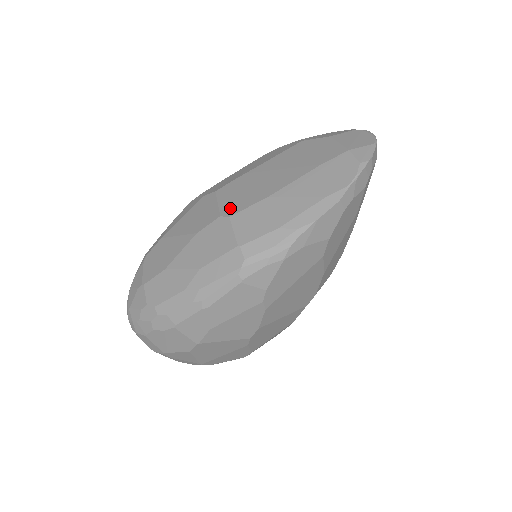
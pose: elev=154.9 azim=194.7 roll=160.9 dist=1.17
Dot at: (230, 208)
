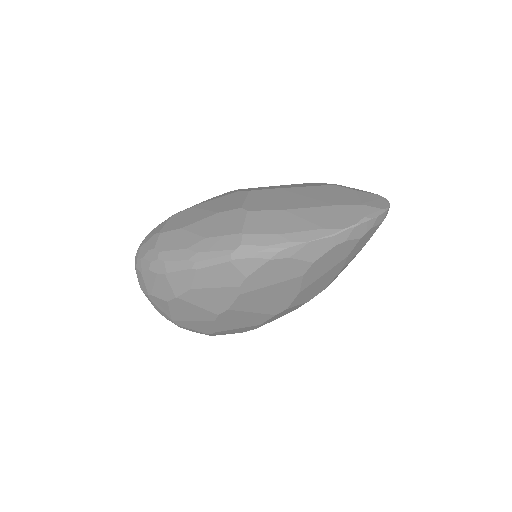
Dot at: (252, 205)
